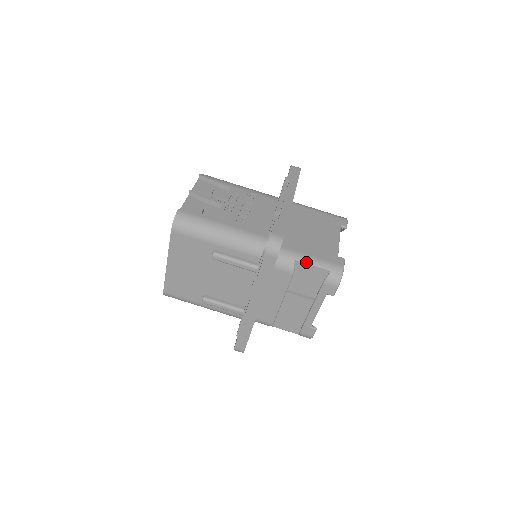
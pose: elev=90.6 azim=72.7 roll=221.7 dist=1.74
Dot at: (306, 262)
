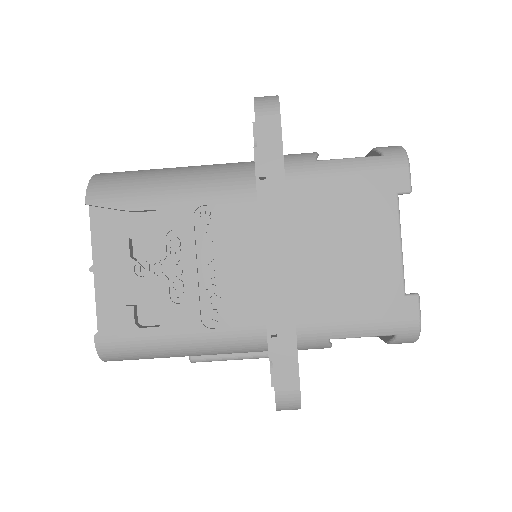
Dot at: (349, 337)
